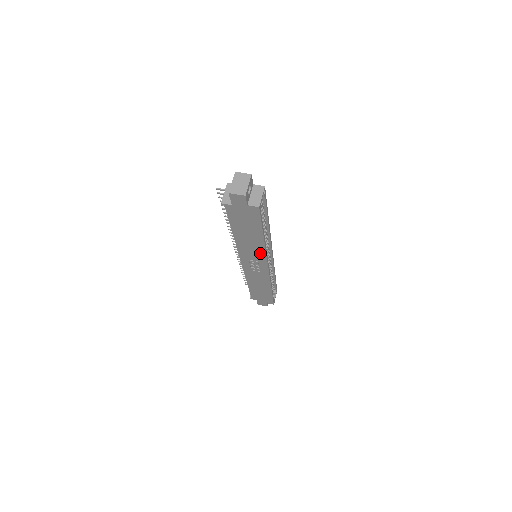
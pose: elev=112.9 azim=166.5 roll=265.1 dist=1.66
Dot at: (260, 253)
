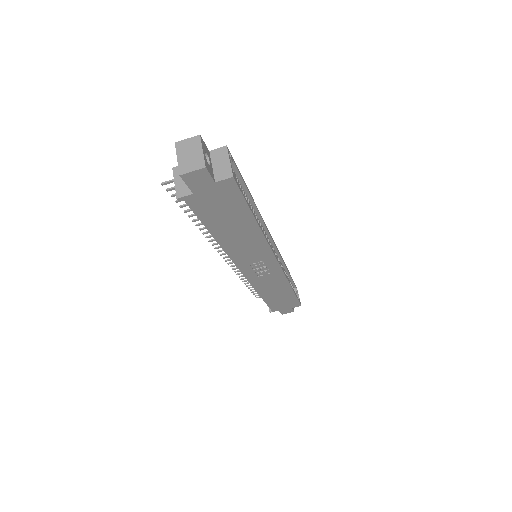
Dot at: (261, 248)
